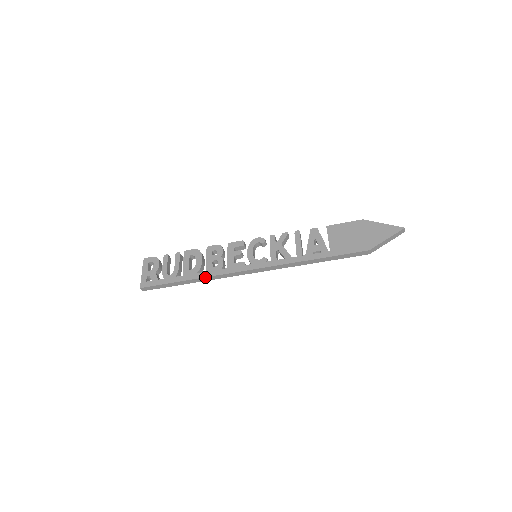
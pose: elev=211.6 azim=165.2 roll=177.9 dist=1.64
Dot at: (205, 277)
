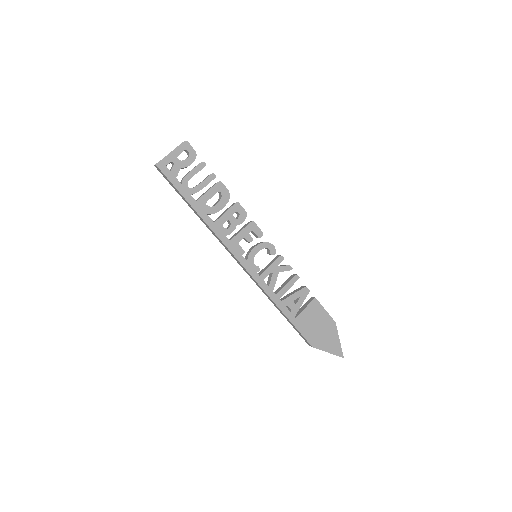
Dot at: (209, 226)
